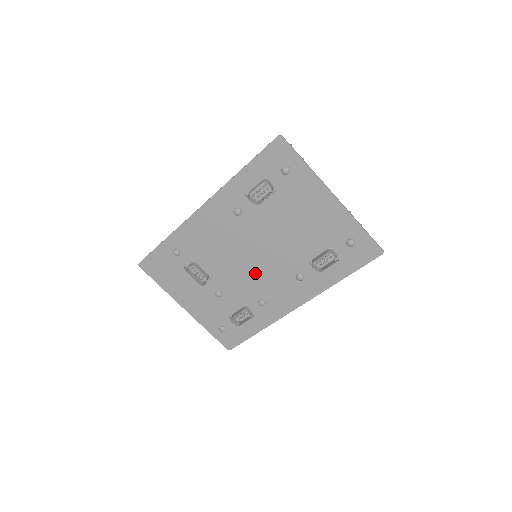
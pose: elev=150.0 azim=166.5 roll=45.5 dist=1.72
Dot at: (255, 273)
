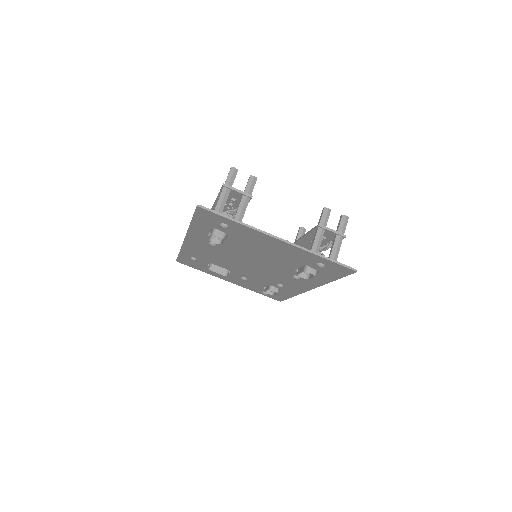
Dot at: (260, 272)
